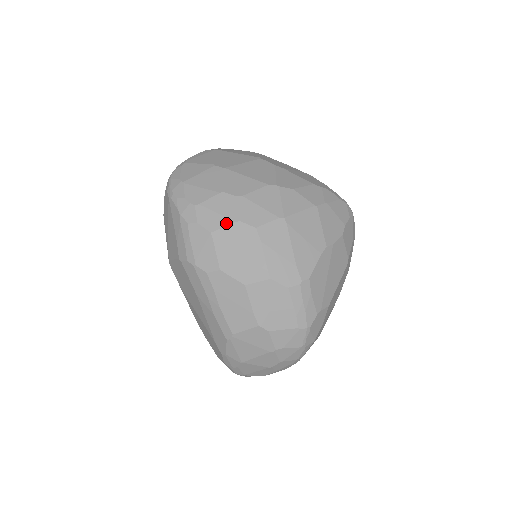
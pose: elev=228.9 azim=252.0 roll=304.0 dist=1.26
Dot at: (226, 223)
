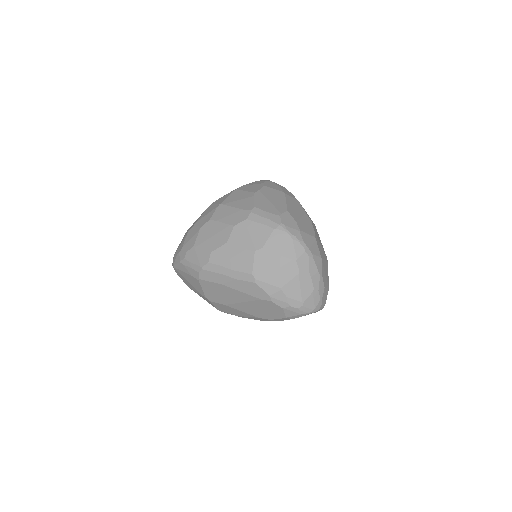
Dot at: (196, 235)
